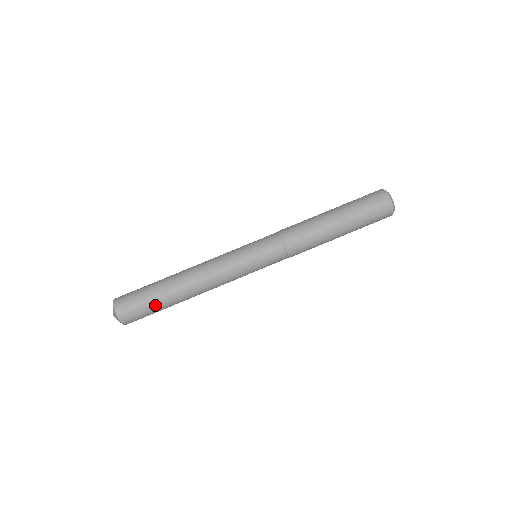
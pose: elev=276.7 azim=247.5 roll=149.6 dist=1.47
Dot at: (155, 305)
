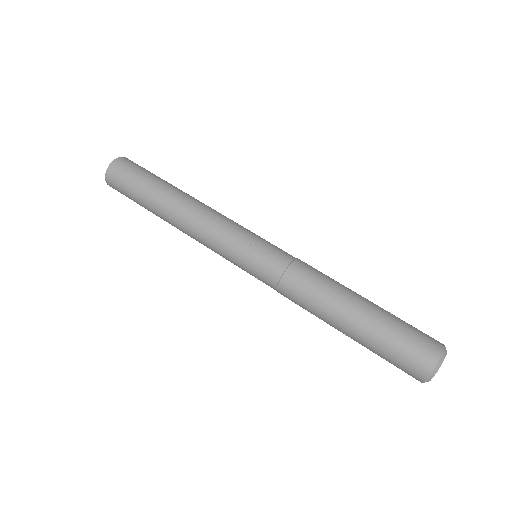
Dot at: (143, 184)
